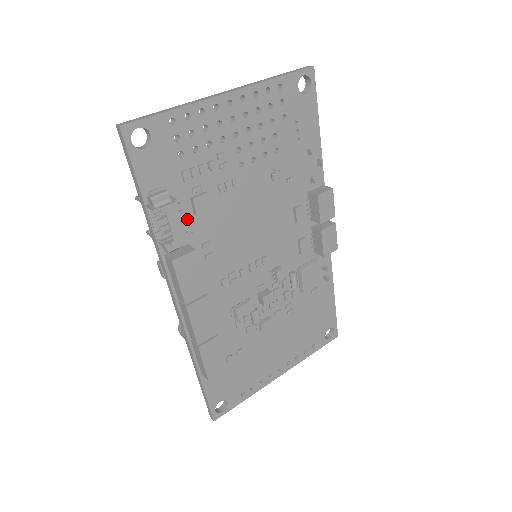
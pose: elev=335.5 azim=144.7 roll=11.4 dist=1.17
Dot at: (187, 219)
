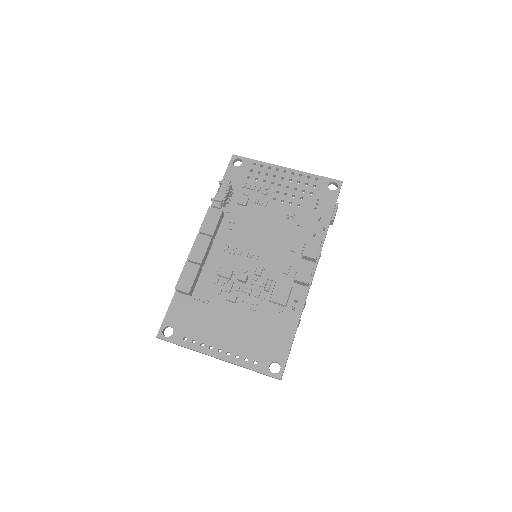
Dot at: (232, 204)
